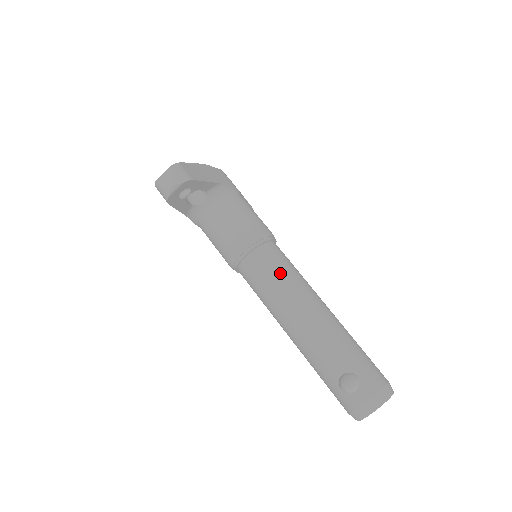
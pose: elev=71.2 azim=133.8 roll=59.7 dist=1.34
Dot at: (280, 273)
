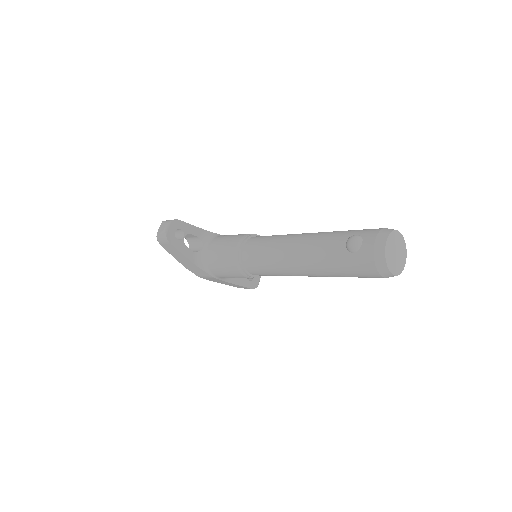
Dot at: (269, 238)
